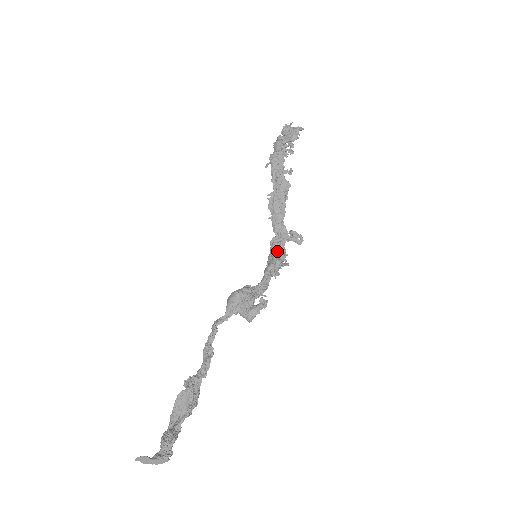
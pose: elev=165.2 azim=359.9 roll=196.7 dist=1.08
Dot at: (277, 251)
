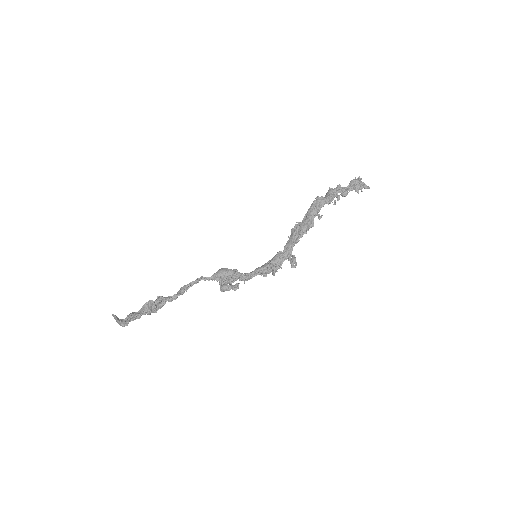
Dot at: (275, 262)
